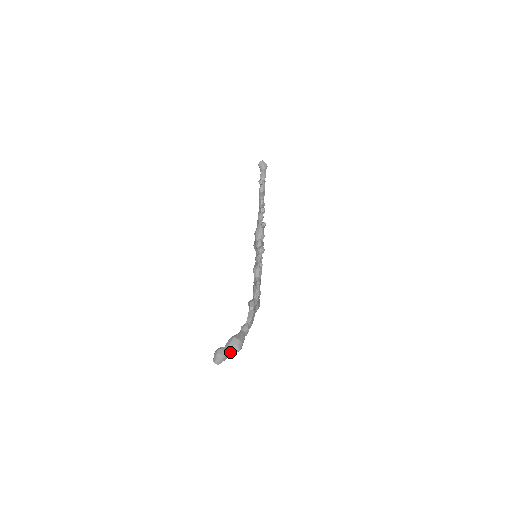
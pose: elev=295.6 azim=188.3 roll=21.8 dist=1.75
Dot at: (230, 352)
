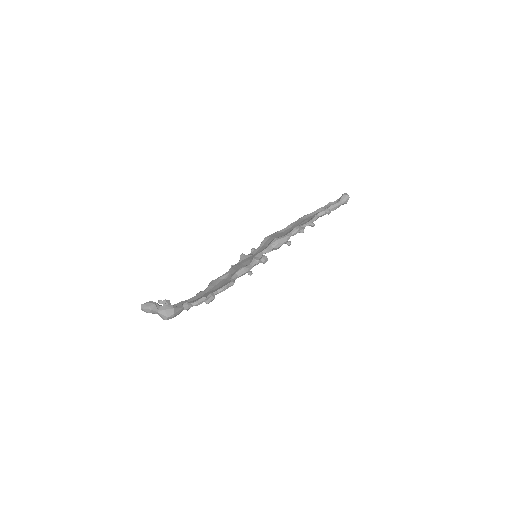
Dot at: (159, 314)
